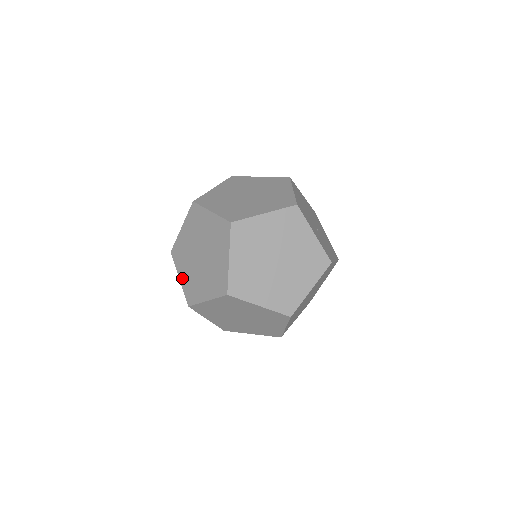
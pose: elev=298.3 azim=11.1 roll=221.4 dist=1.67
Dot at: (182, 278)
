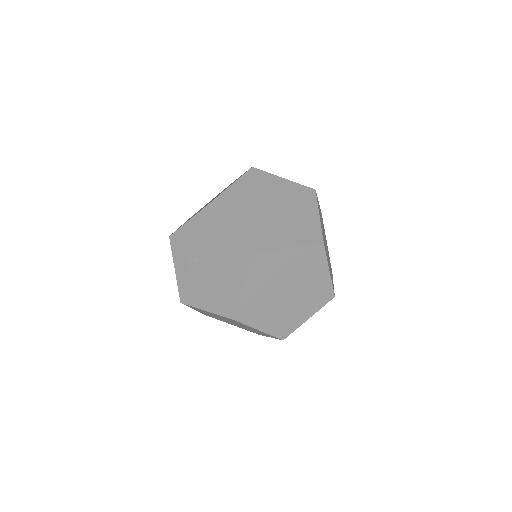
Dot at: (240, 226)
